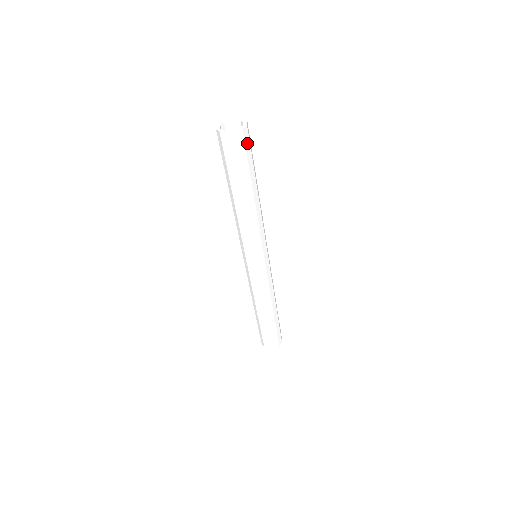
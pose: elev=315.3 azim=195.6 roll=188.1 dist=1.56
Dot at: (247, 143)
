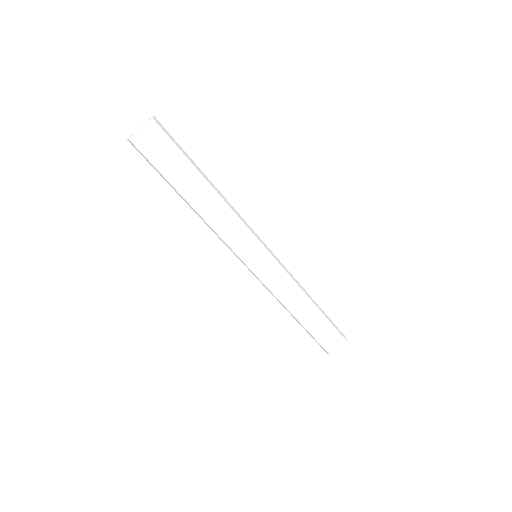
Dot at: (164, 137)
